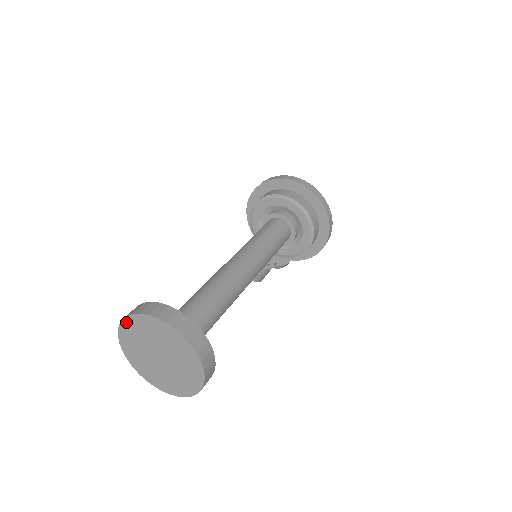
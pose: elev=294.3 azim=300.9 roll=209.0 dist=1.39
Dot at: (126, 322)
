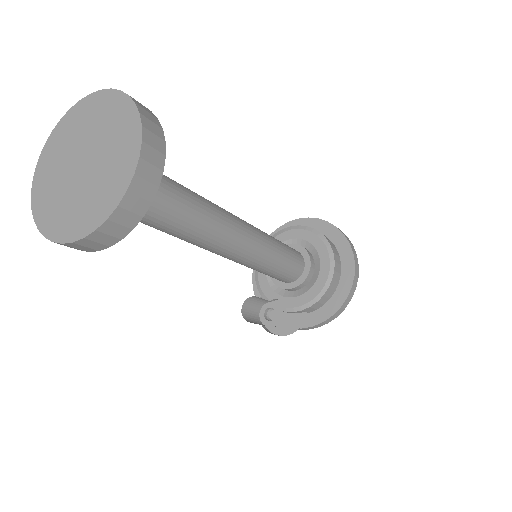
Dot at: (56, 130)
